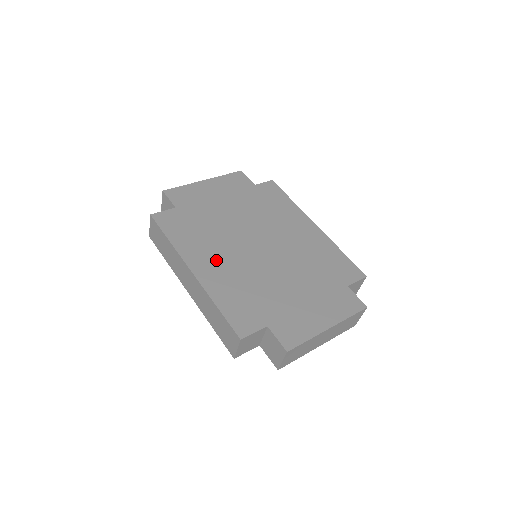
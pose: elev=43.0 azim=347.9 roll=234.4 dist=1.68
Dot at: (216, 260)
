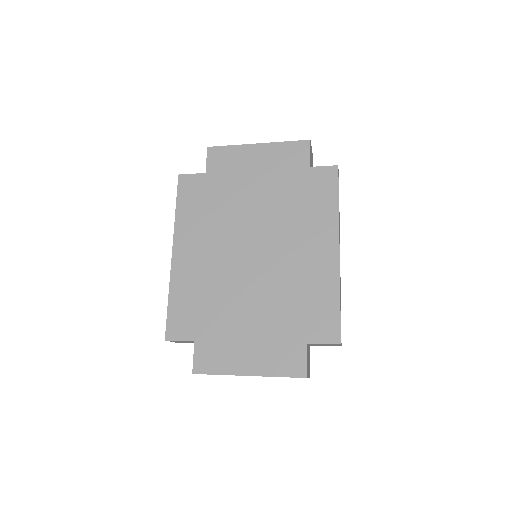
Dot at: (200, 251)
